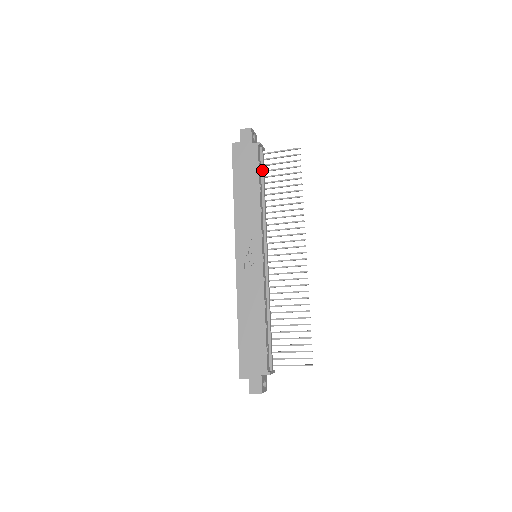
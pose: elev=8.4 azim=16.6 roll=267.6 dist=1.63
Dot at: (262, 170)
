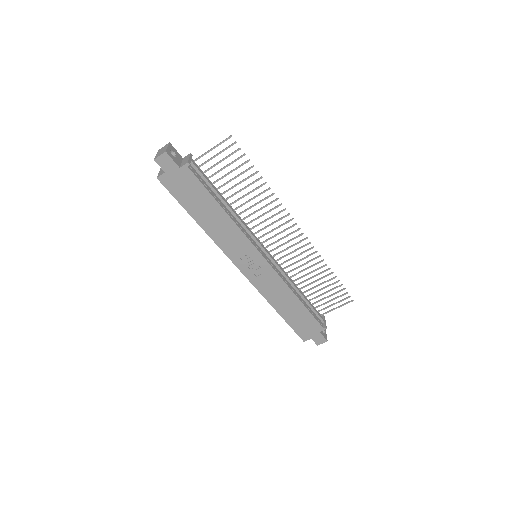
Dot at: (208, 184)
